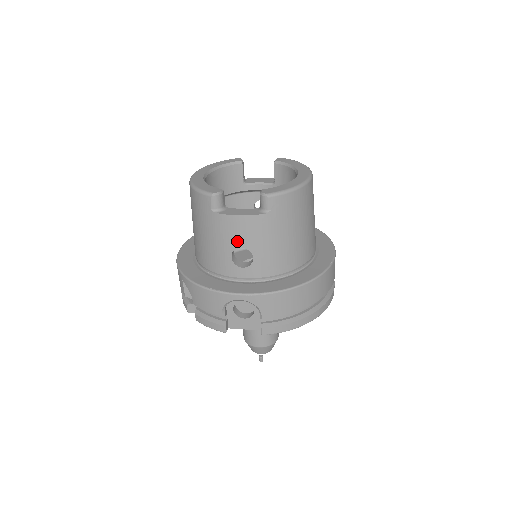
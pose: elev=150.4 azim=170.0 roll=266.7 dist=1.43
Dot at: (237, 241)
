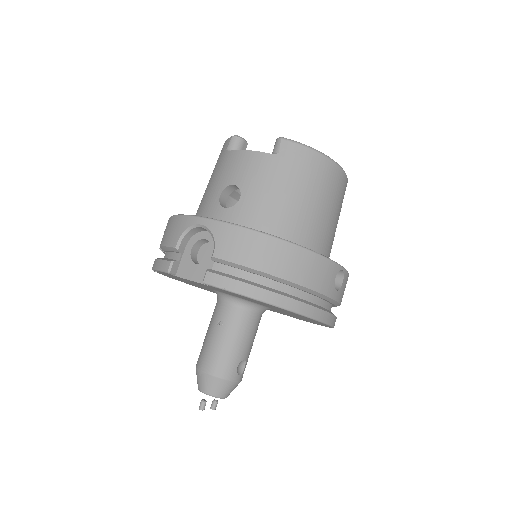
Dot at: (233, 177)
